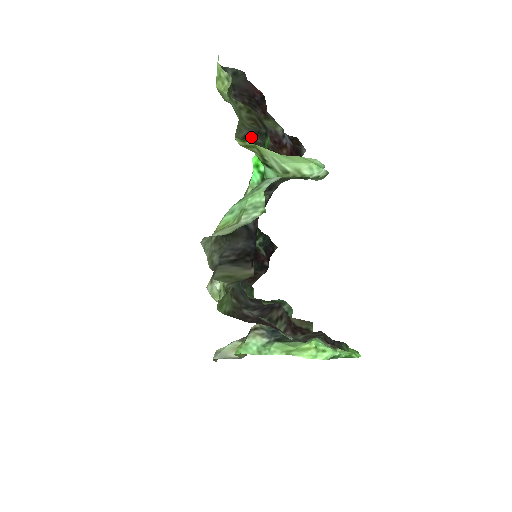
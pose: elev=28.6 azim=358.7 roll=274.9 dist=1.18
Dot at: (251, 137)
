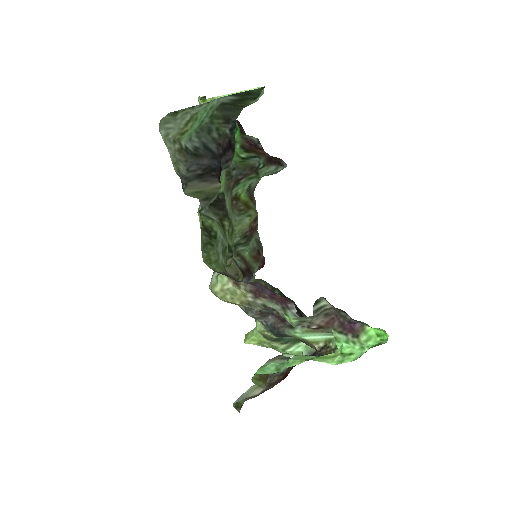
Dot at: occluded
